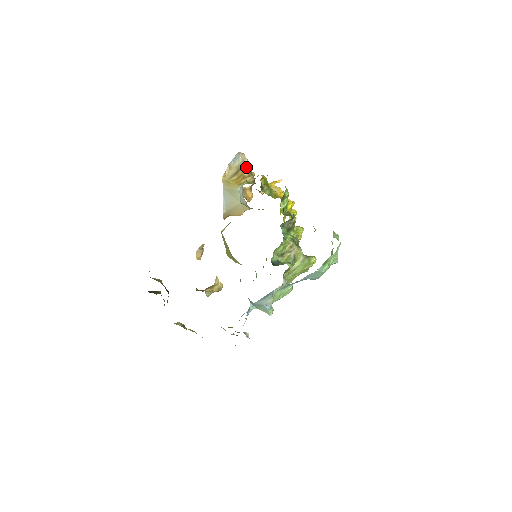
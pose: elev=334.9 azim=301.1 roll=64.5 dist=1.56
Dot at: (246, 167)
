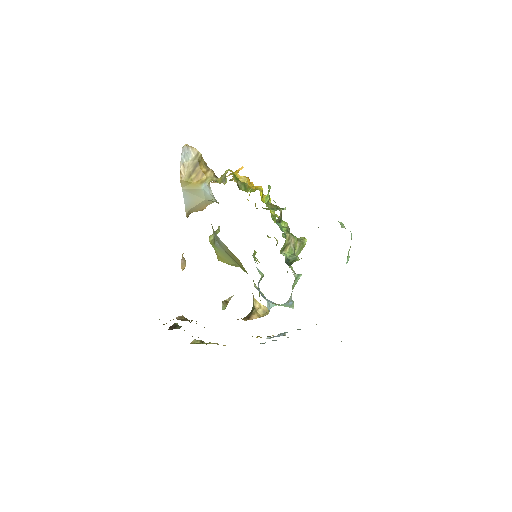
Dot at: (201, 161)
